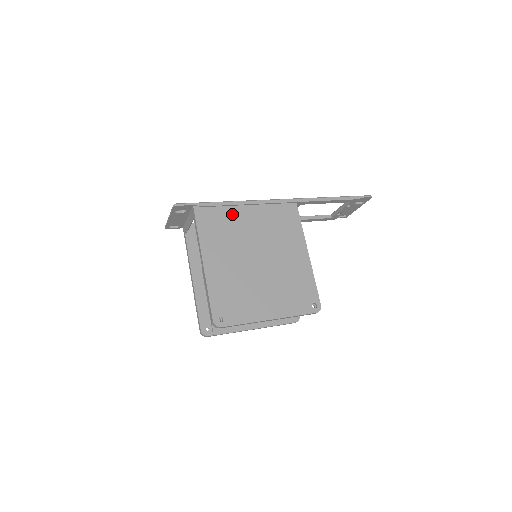
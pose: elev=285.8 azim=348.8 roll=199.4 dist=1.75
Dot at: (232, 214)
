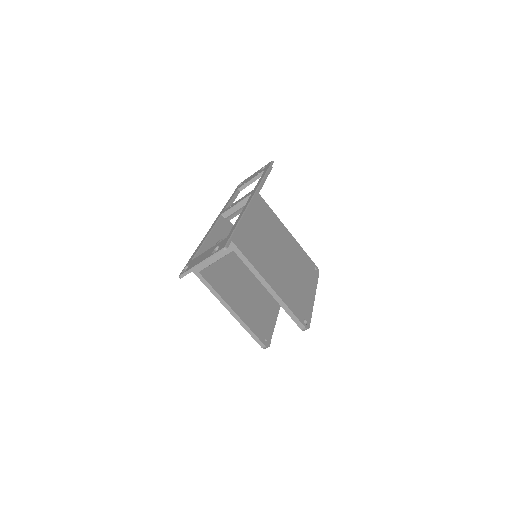
Dot at: (248, 230)
